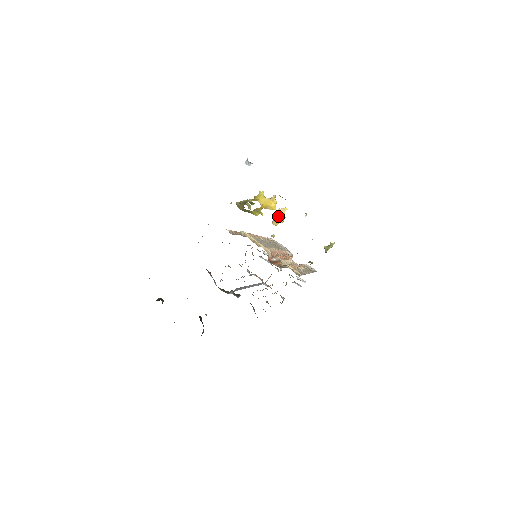
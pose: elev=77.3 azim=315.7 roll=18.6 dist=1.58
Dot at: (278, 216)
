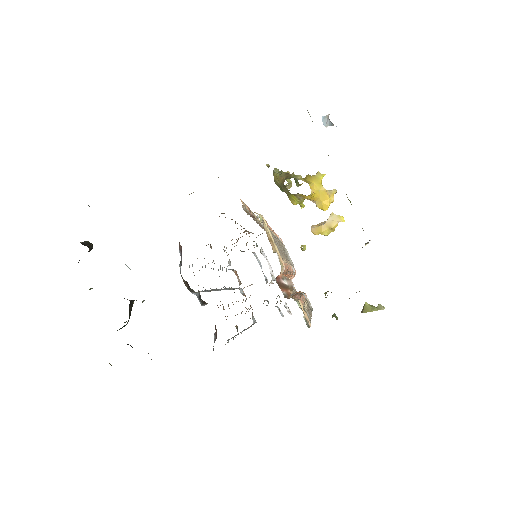
Dot at: (326, 223)
